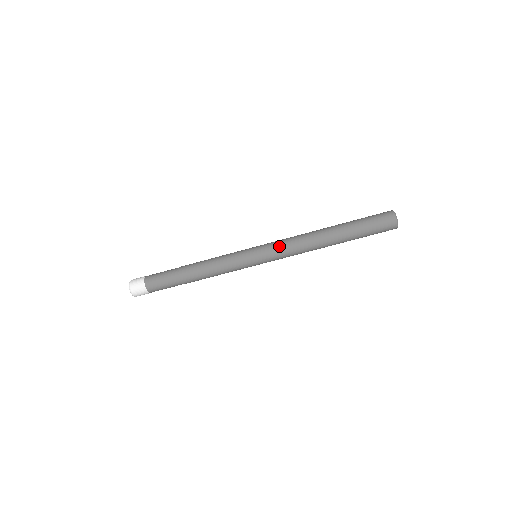
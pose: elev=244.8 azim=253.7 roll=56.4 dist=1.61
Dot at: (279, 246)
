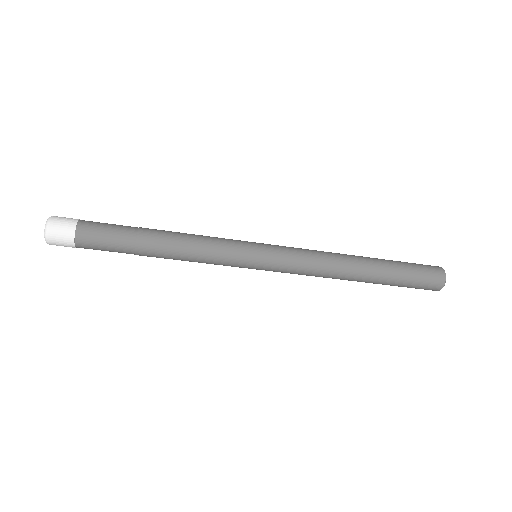
Dot at: (294, 266)
